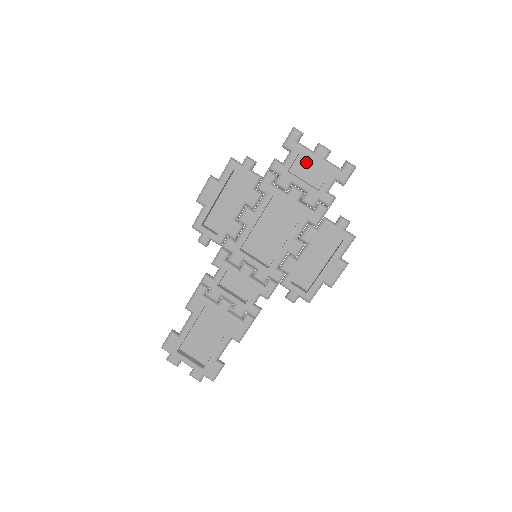
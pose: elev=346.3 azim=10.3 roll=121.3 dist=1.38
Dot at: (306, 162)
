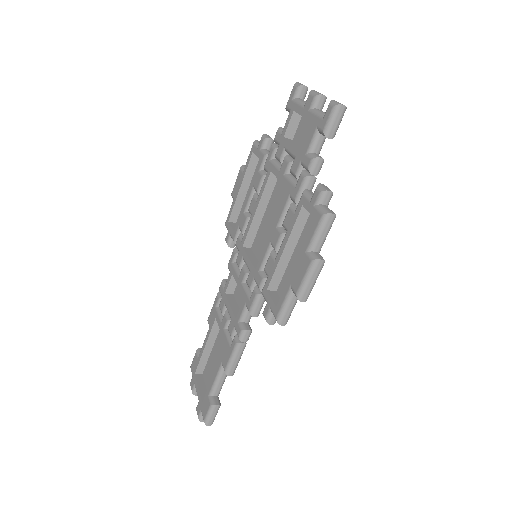
Dot at: (306, 122)
